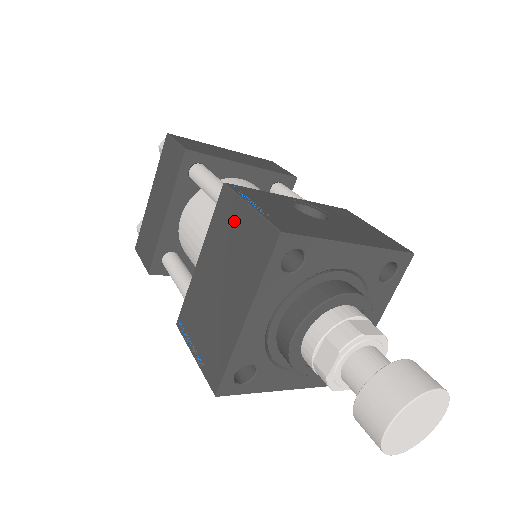
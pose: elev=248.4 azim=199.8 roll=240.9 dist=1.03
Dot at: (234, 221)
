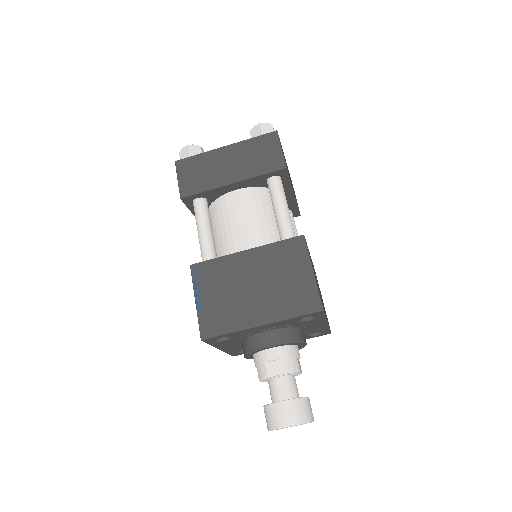
Dot at: (295, 266)
